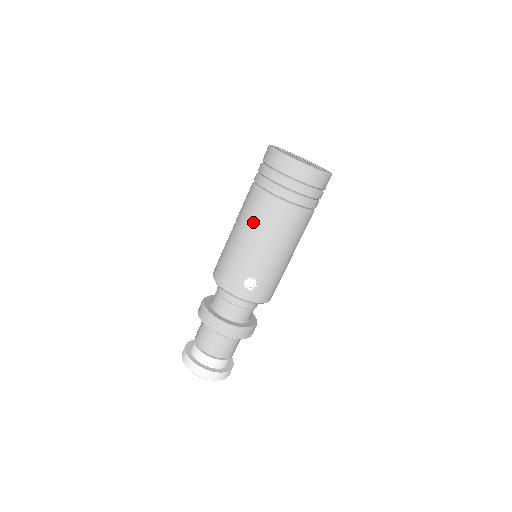
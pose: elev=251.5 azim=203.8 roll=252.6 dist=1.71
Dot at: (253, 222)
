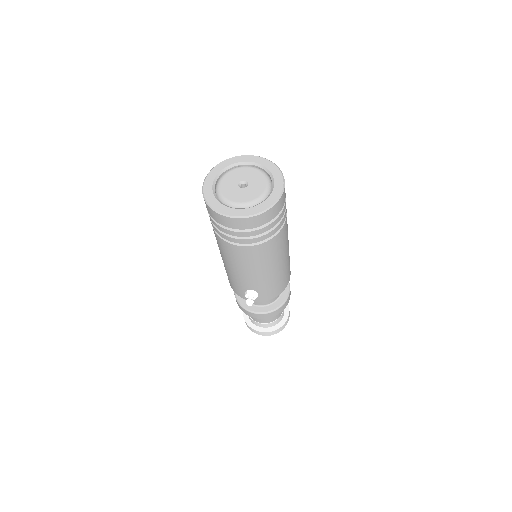
Dot at: (224, 255)
